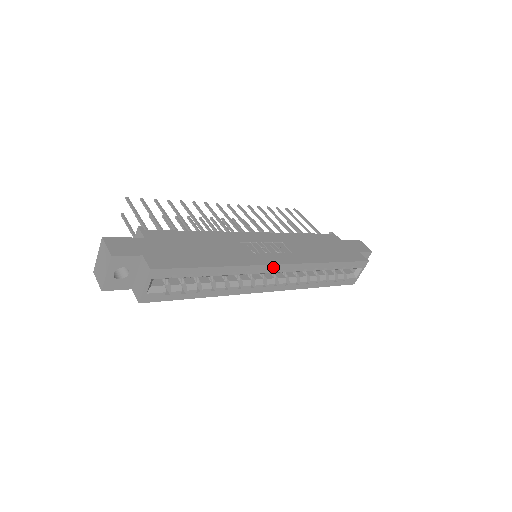
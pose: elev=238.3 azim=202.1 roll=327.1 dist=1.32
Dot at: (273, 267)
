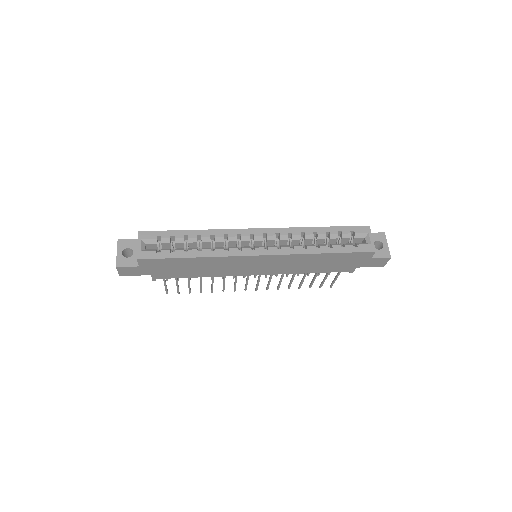
Dot at: (250, 231)
